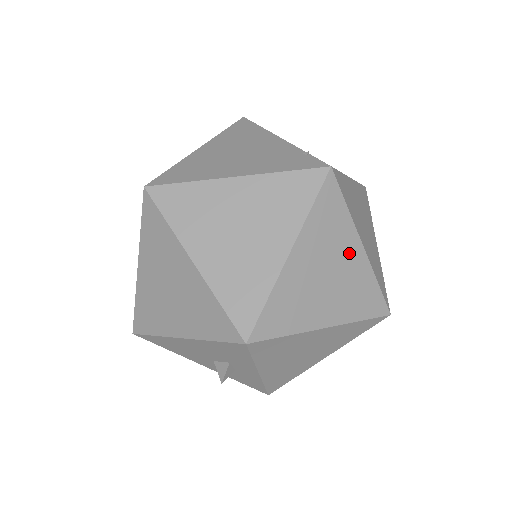
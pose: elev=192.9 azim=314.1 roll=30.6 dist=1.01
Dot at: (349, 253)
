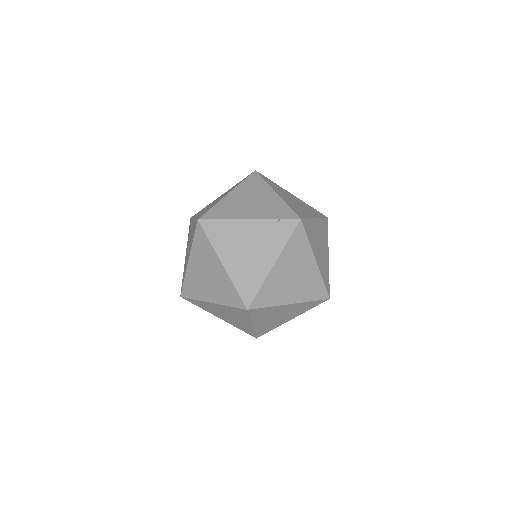
Dot at: (317, 228)
